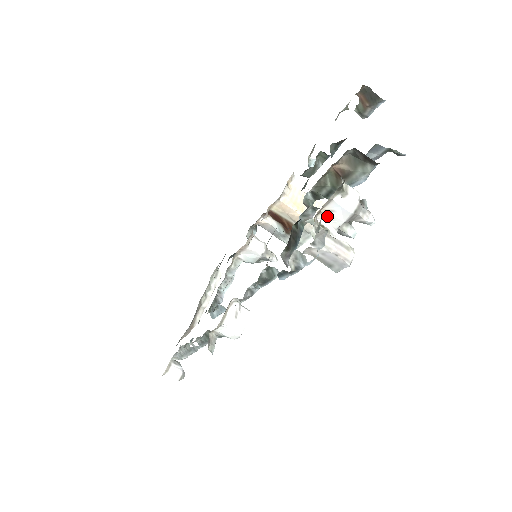
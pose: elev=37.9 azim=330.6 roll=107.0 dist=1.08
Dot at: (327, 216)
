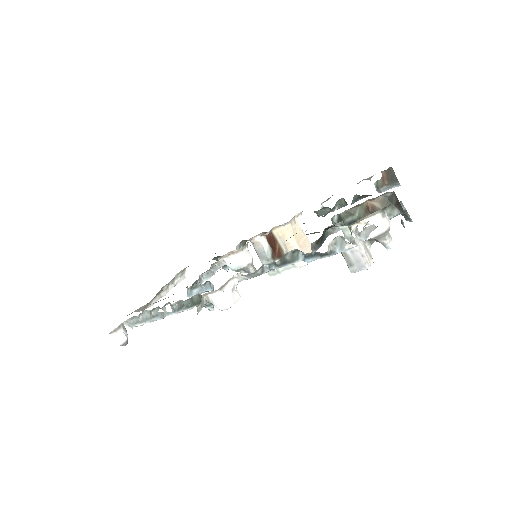
Dot at: (362, 227)
